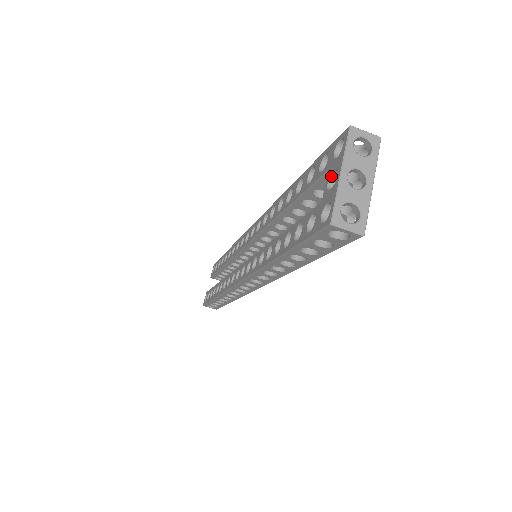
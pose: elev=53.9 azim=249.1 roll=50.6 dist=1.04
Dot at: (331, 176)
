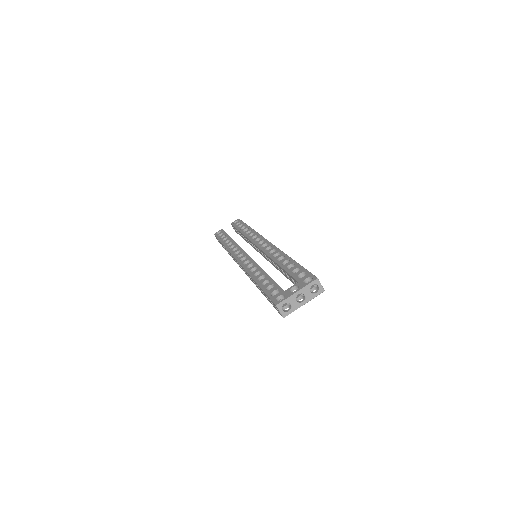
Dot at: (296, 286)
